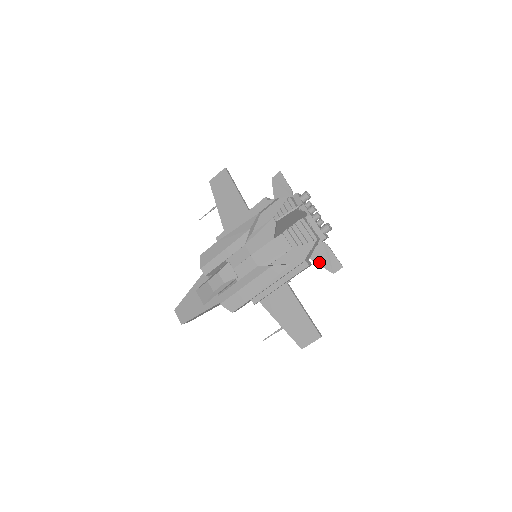
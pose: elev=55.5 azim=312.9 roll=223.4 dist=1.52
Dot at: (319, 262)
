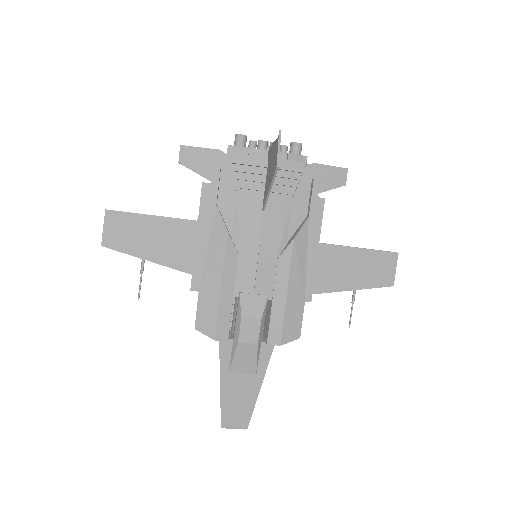
Dot at: (323, 189)
